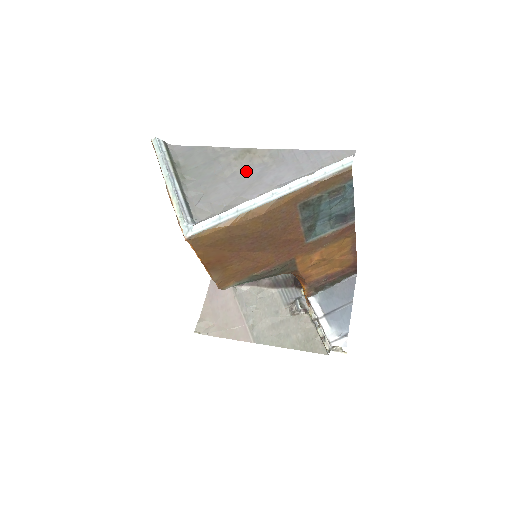
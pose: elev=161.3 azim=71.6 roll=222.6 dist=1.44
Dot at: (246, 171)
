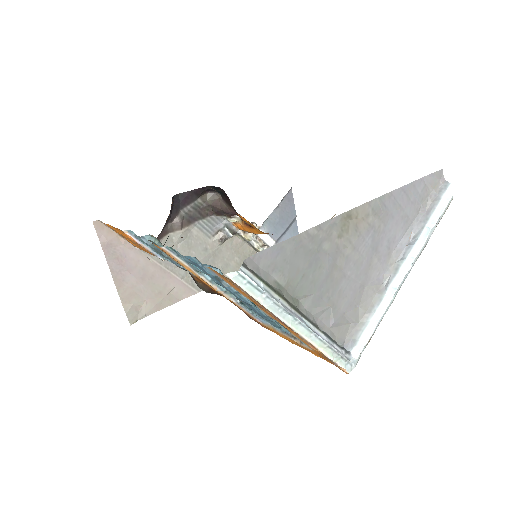
Dot at: (359, 249)
